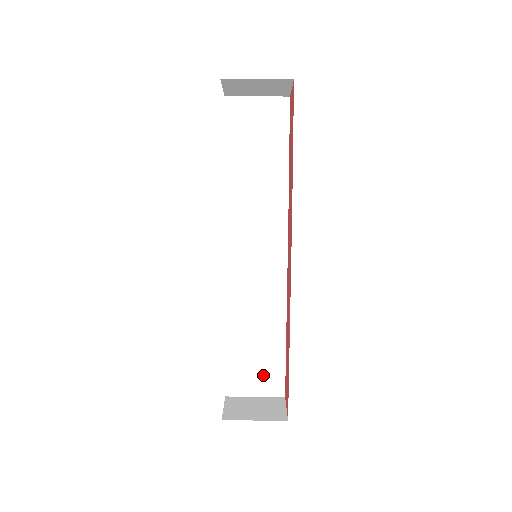
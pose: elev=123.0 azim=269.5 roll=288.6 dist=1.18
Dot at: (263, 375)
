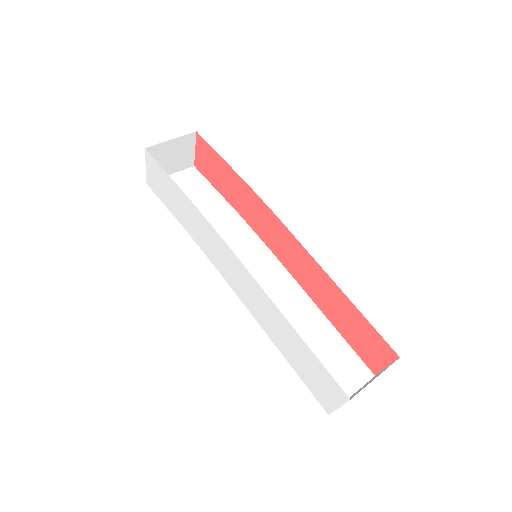
Dot at: (341, 368)
